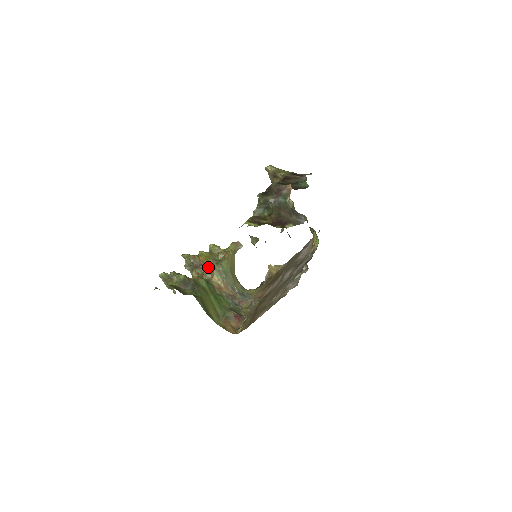
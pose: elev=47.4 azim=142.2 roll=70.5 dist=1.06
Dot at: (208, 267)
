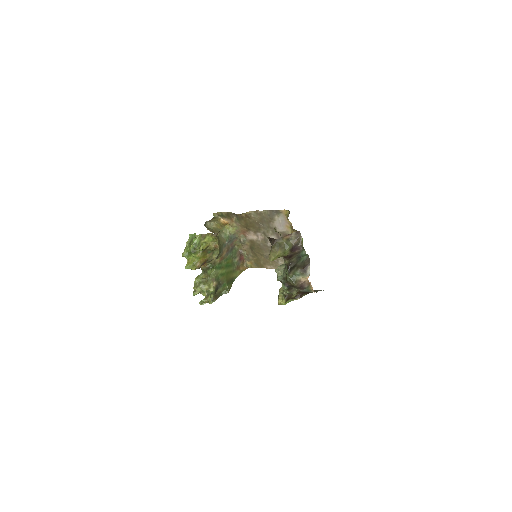
Dot at: (209, 260)
